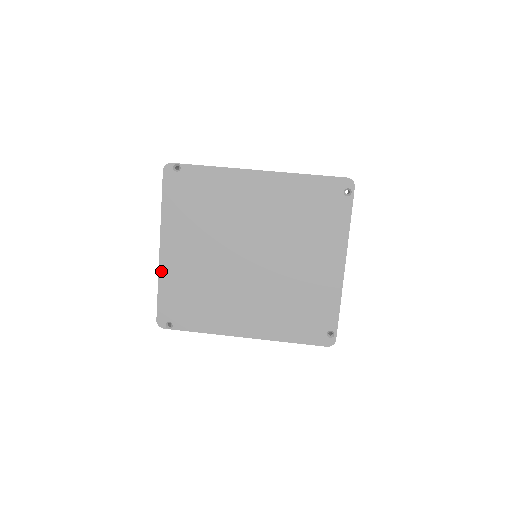
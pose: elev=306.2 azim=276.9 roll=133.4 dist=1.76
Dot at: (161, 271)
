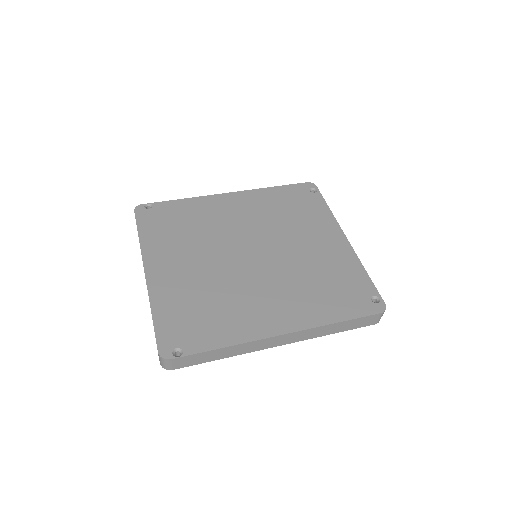
Dot at: (151, 294)
